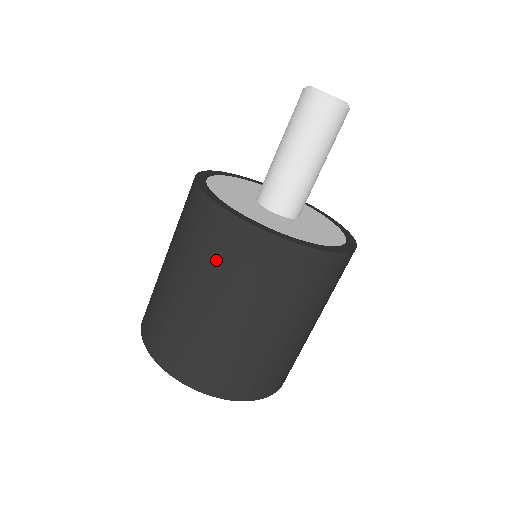
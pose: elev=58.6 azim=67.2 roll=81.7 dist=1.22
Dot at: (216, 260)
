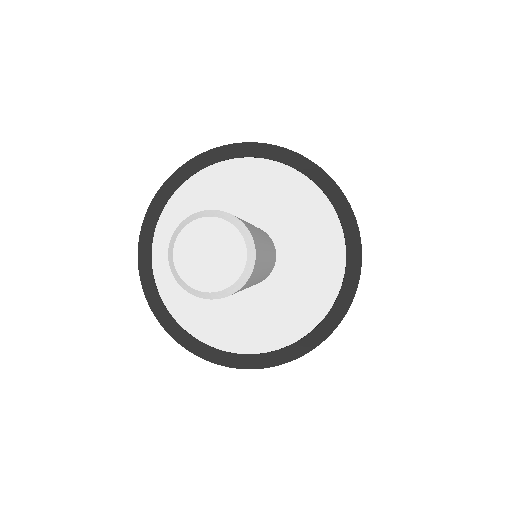
Dot at: occluded
